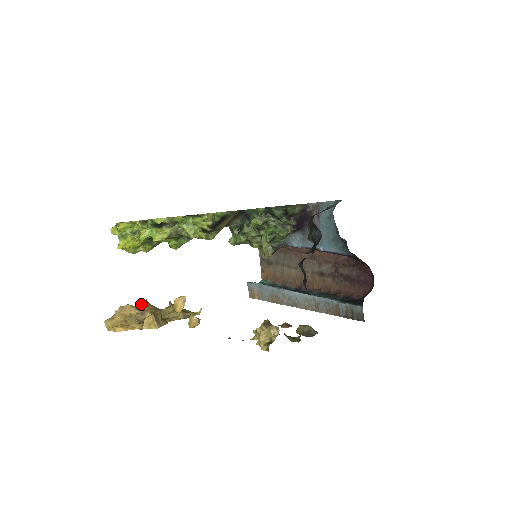
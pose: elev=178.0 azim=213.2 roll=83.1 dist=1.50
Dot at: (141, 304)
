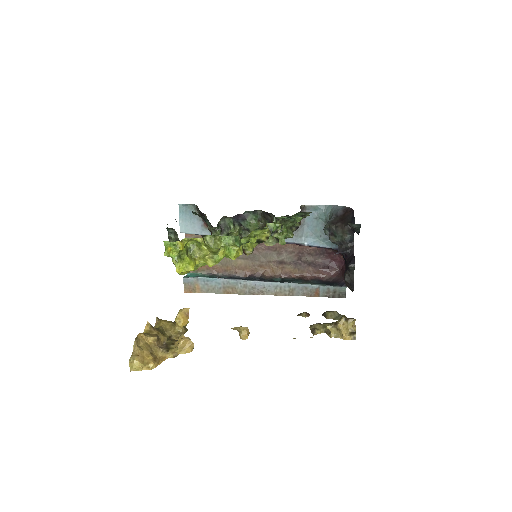
Dot at: (145, 329)
